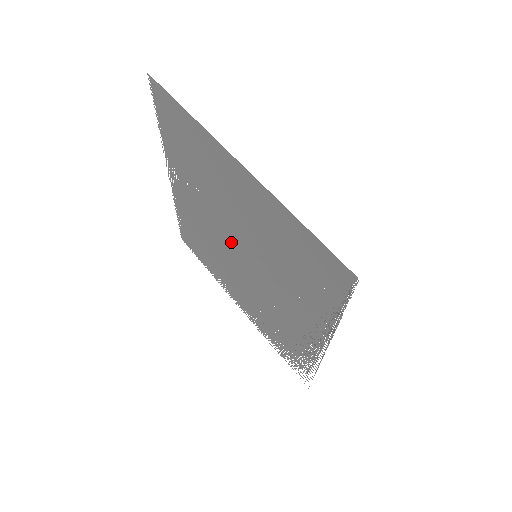
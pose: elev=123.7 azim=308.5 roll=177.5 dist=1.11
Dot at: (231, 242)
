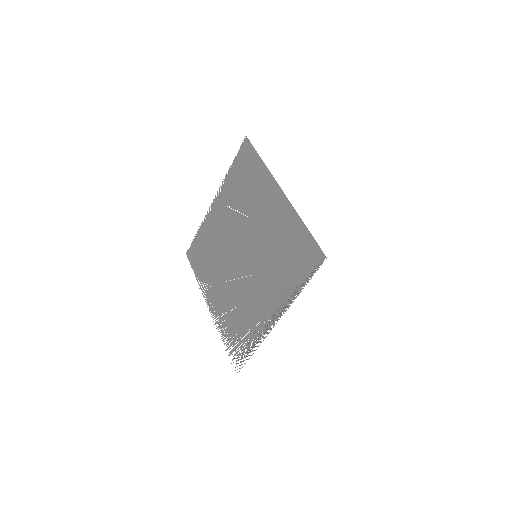
Dot at: (240, 248)
